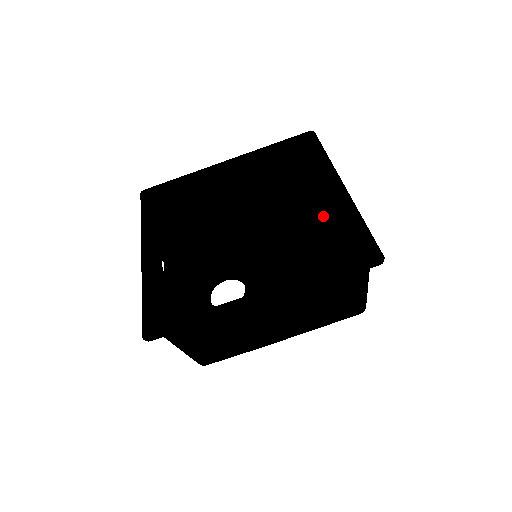
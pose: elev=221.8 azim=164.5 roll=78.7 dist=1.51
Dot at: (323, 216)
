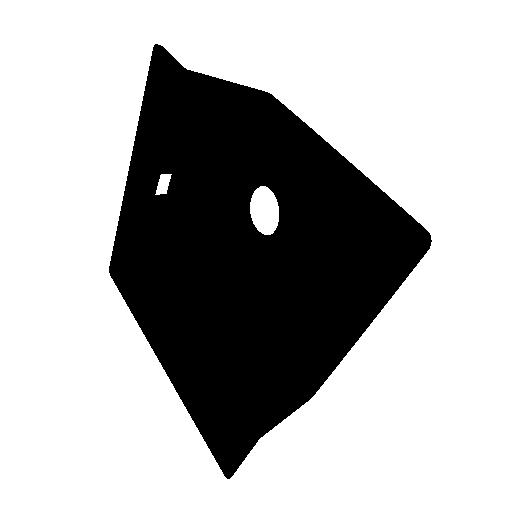
Dot at: occluded
